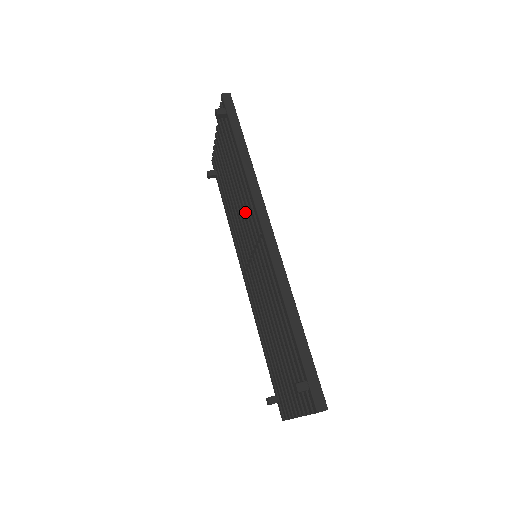
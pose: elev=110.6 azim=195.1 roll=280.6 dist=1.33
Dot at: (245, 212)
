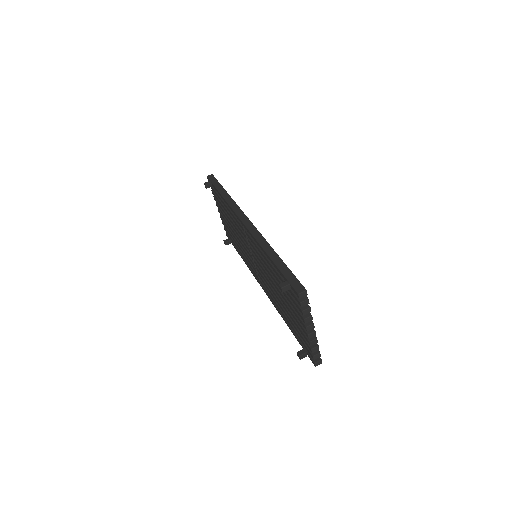
Dot at: (239, 231)
